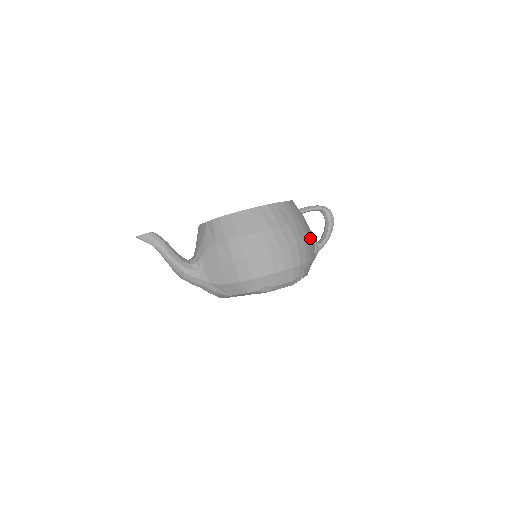
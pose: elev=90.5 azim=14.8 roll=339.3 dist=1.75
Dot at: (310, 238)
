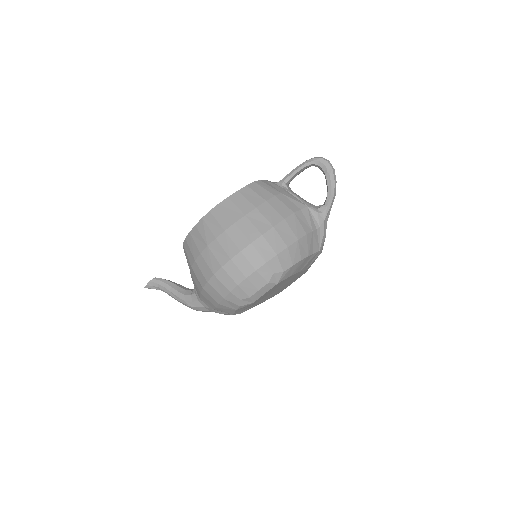
Dot at: (278, 220)
